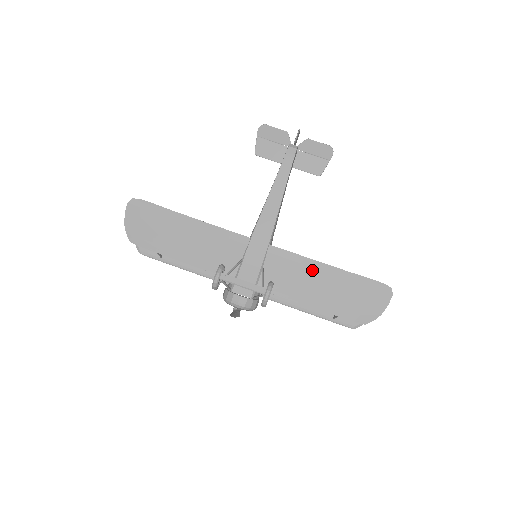
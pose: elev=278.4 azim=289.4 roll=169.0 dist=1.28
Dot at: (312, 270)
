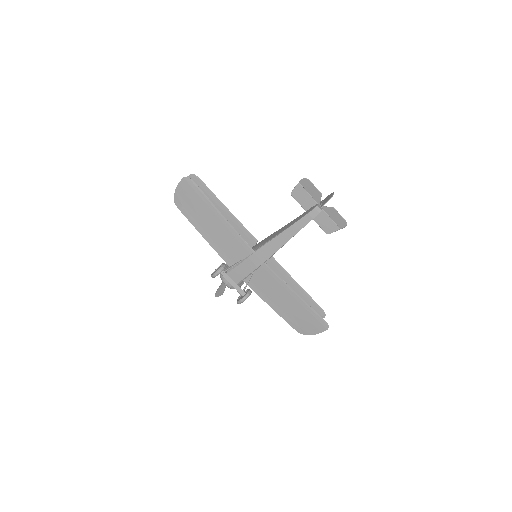
Dot at: (284, 291)
